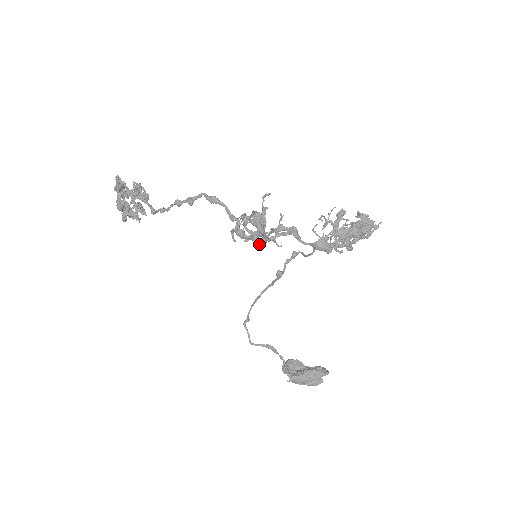
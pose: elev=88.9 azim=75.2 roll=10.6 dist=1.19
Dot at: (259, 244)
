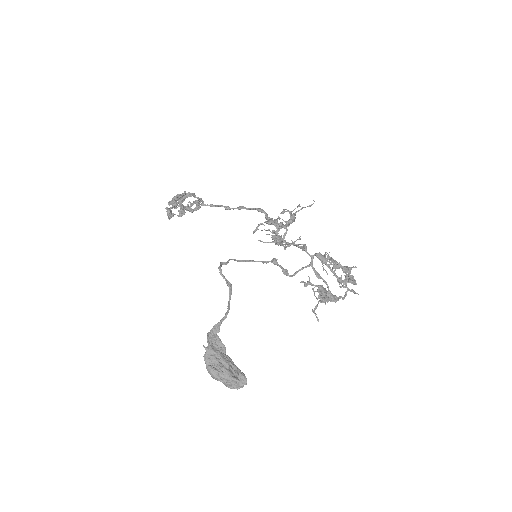
Dot at: (277, 233)
